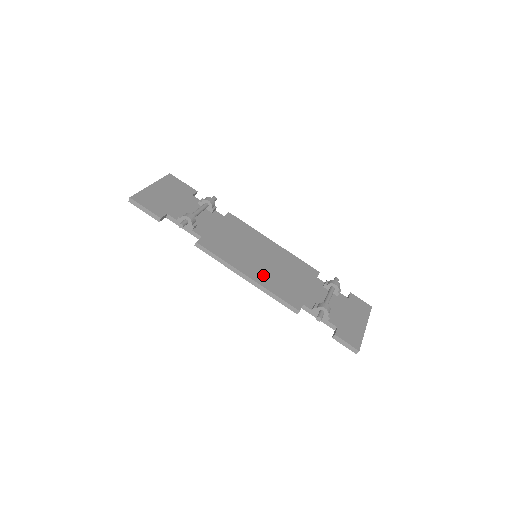
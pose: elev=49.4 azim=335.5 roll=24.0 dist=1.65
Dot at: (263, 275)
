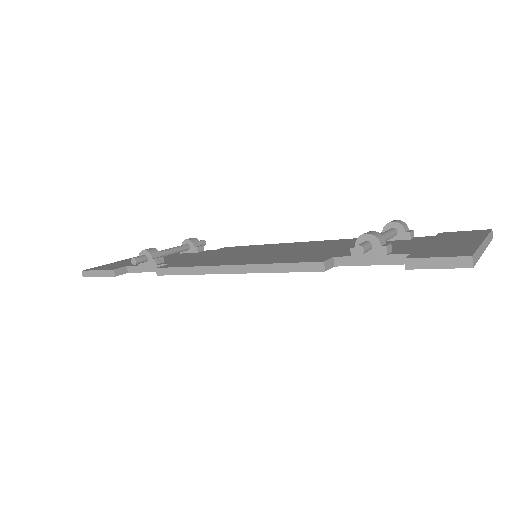
Dot at: (259, 259)
